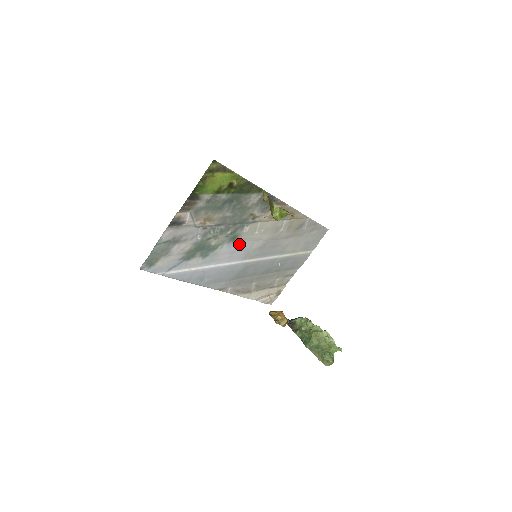
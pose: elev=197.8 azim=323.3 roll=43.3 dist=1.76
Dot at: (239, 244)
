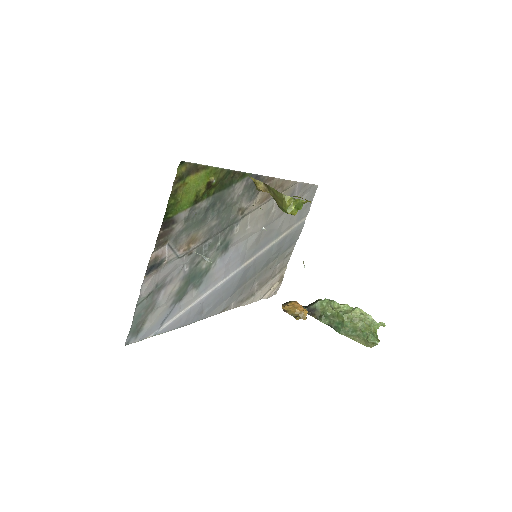
Dot at: (232, 251)
